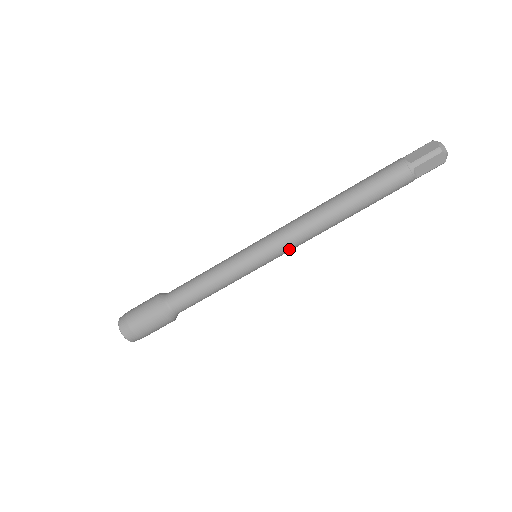
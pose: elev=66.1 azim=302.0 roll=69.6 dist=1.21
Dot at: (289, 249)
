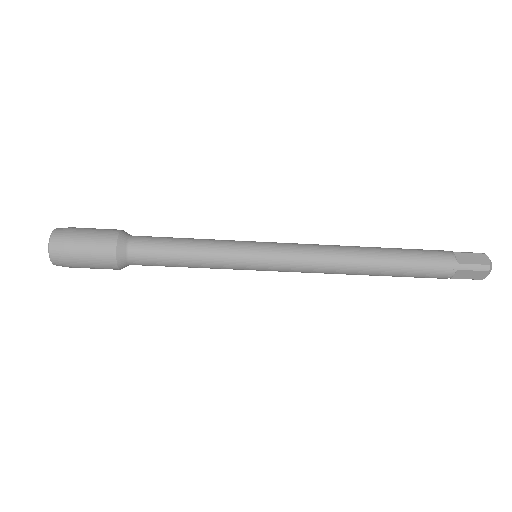
Dot at: (296, 271)
